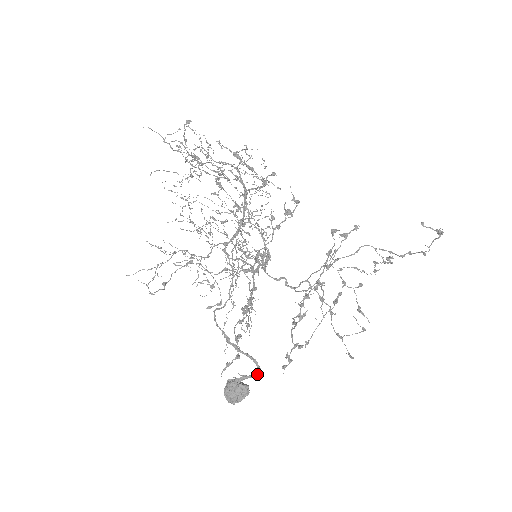
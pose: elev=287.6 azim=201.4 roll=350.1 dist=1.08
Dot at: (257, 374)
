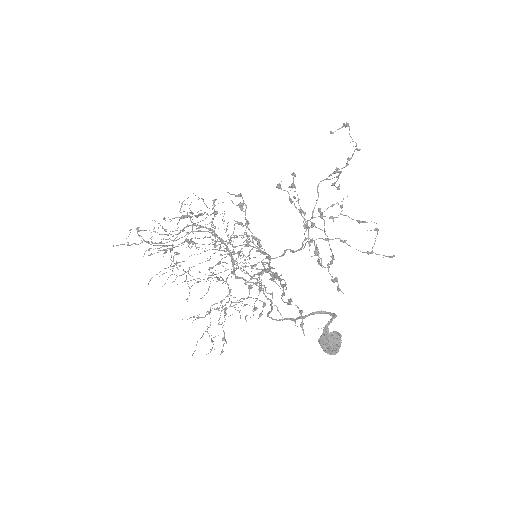
Dot at: (332, 317)
